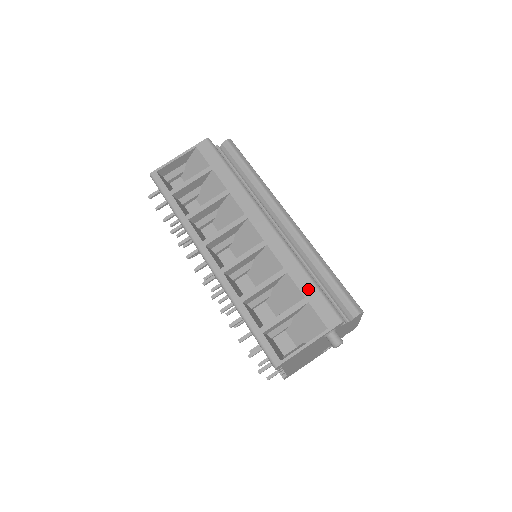
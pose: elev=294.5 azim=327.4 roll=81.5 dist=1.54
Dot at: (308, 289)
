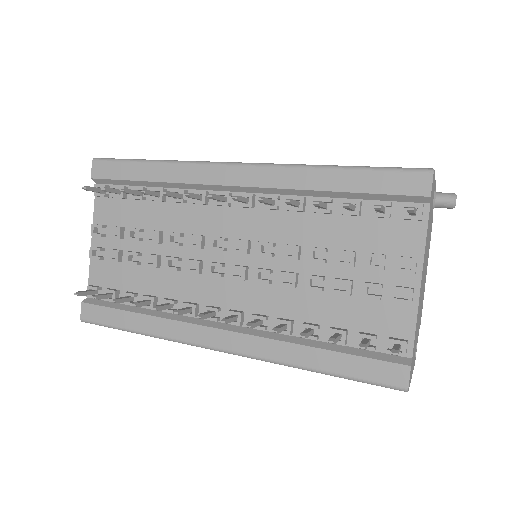
Dot at: occluded
